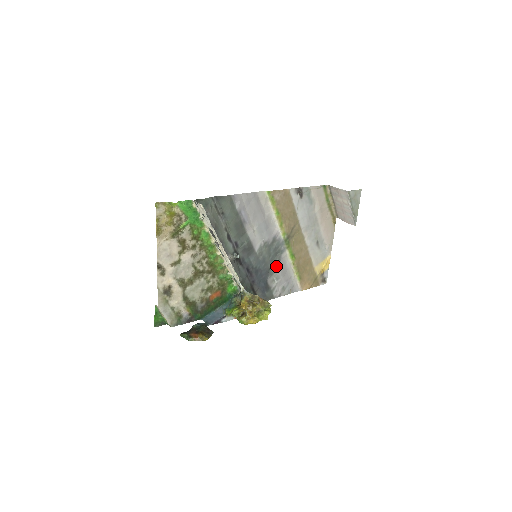
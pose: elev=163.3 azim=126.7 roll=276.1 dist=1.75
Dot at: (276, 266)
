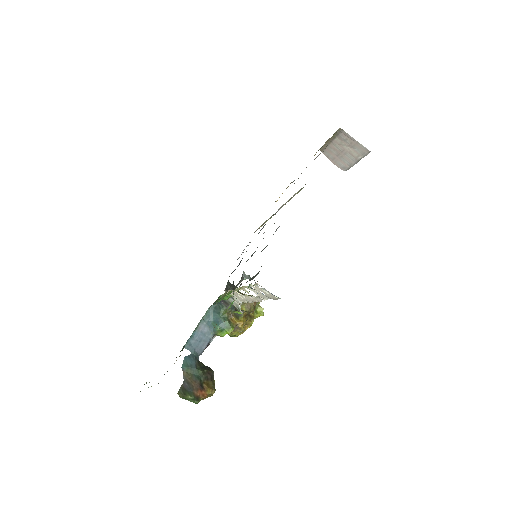
Dot at: occluded
